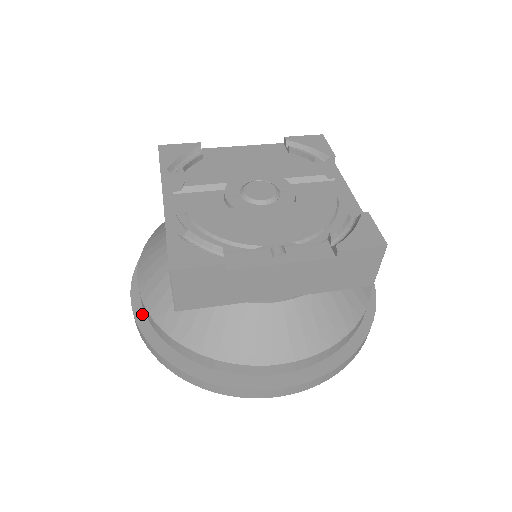
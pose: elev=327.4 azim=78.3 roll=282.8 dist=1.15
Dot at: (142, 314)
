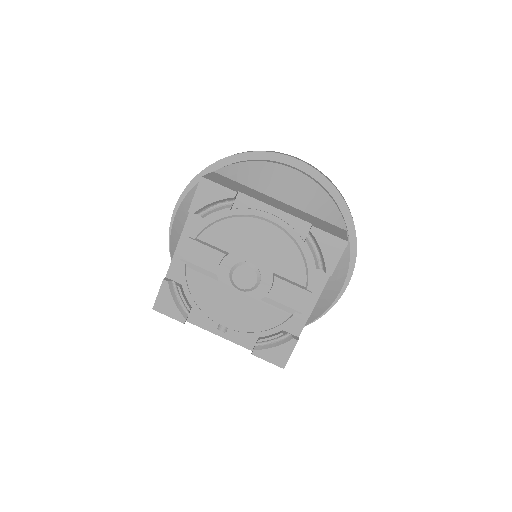
Dot at: occluded
